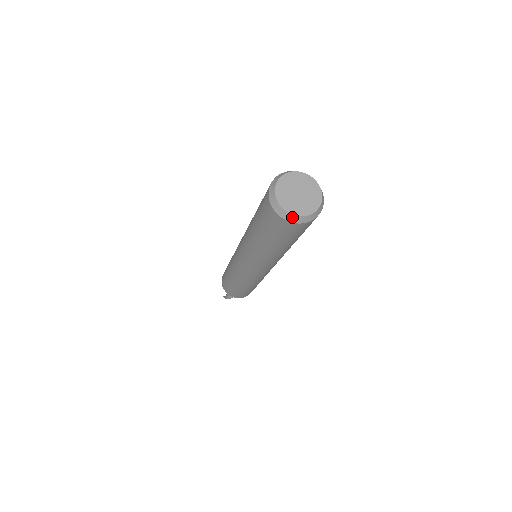
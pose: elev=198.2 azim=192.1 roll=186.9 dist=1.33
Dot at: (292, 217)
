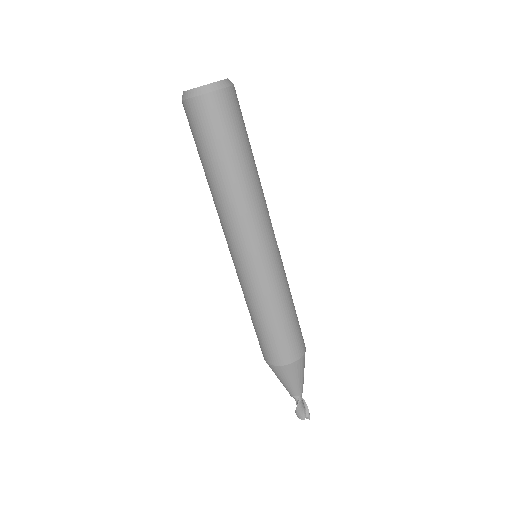
Dot at: (186, 94)
